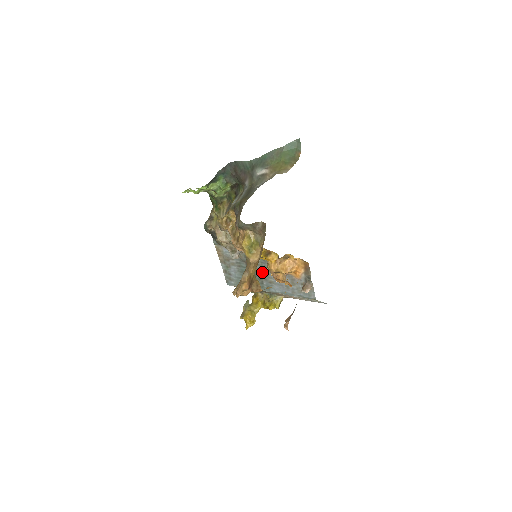
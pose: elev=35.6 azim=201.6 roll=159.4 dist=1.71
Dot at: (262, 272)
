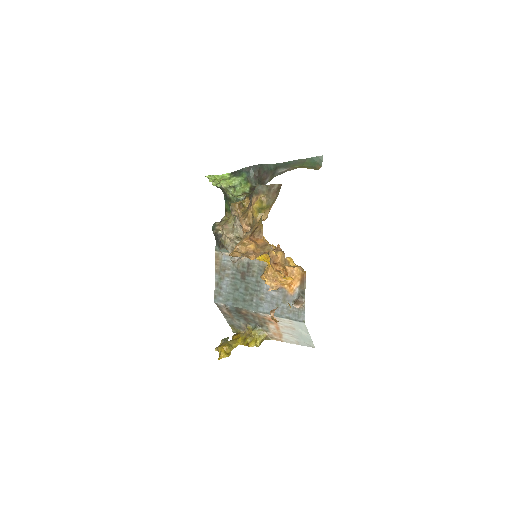
Dot at: (255, 286)
